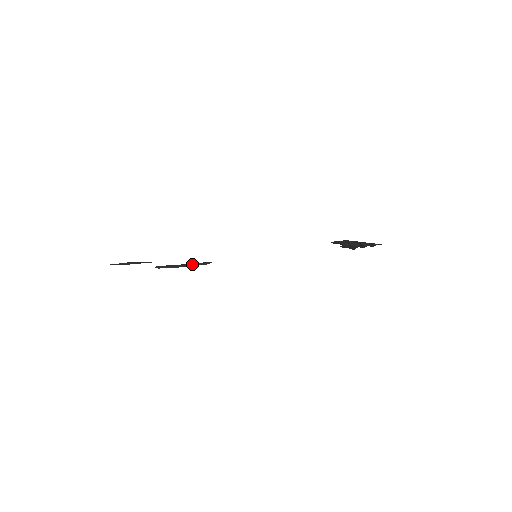
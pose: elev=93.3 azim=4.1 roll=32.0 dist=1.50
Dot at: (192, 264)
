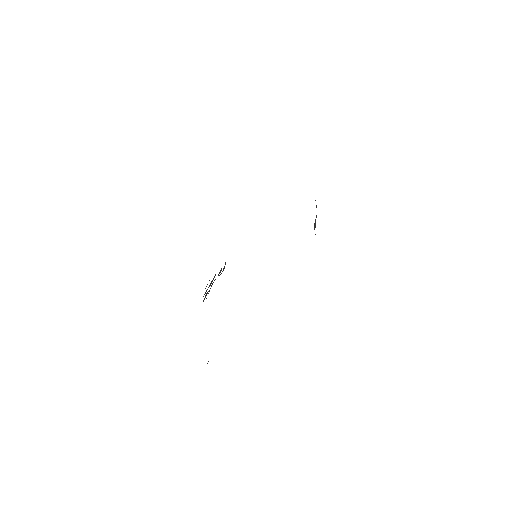
Dot at: occluded
